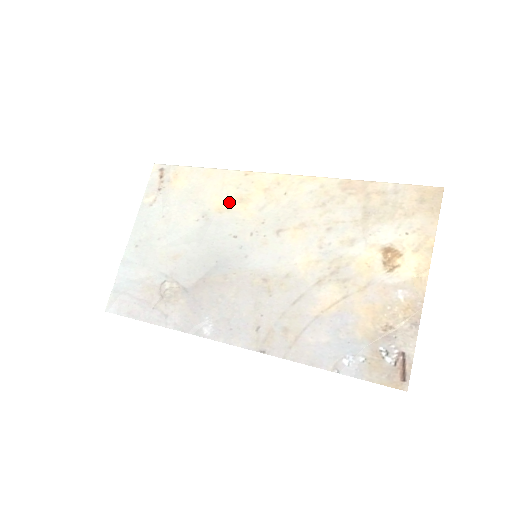
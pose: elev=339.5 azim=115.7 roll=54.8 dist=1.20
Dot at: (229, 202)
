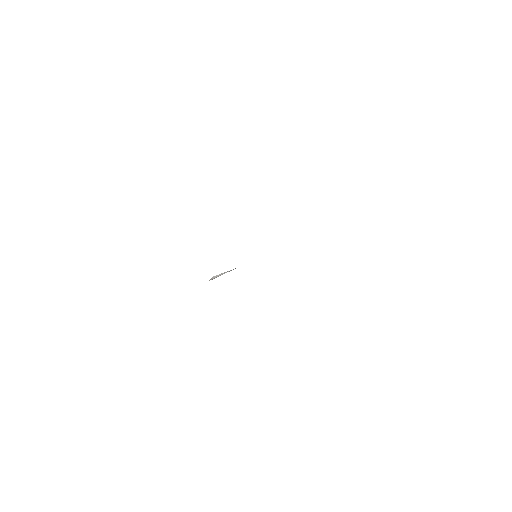
Dot at: occluded
